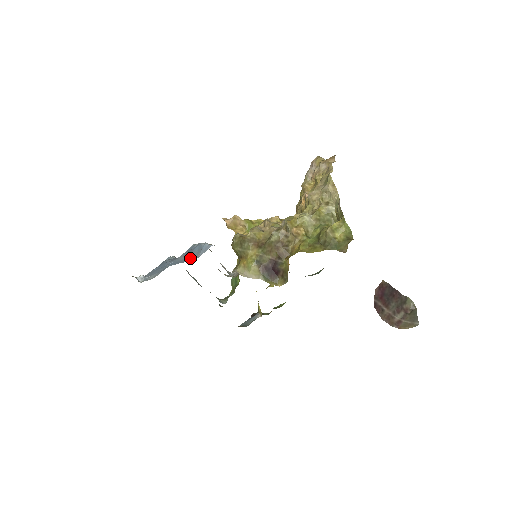
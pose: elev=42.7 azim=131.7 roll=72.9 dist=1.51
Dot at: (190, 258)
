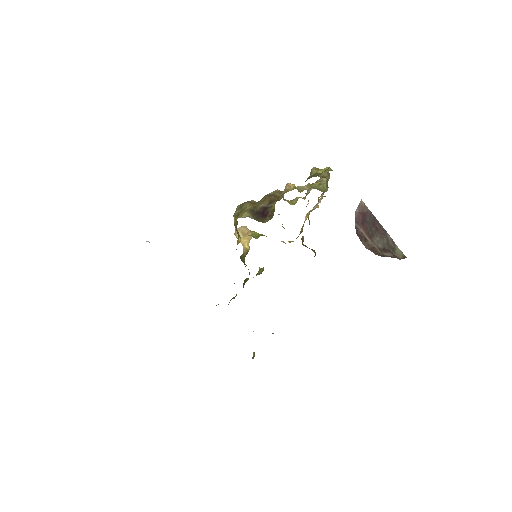
Dot at: occluded
